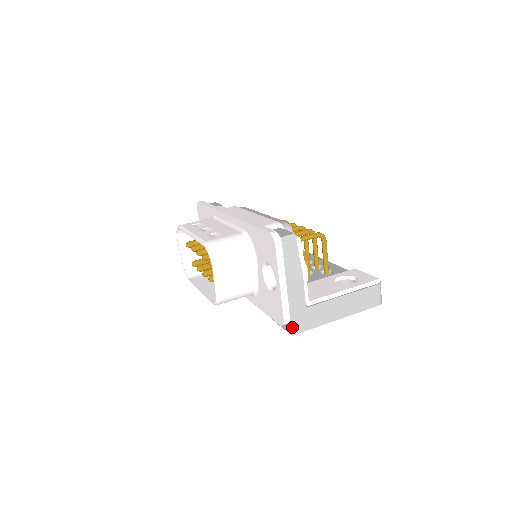
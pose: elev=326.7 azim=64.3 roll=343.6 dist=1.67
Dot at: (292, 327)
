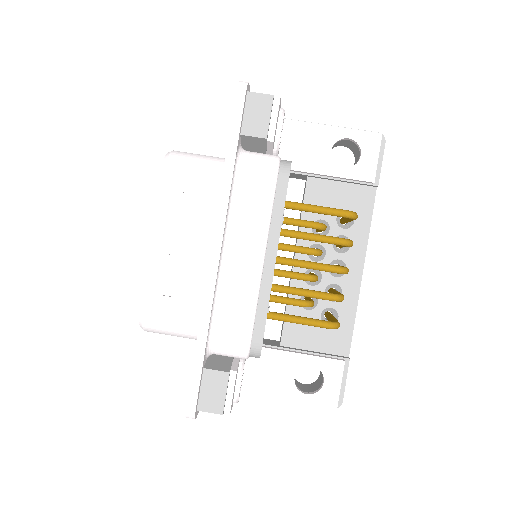
Dot at: occluded
